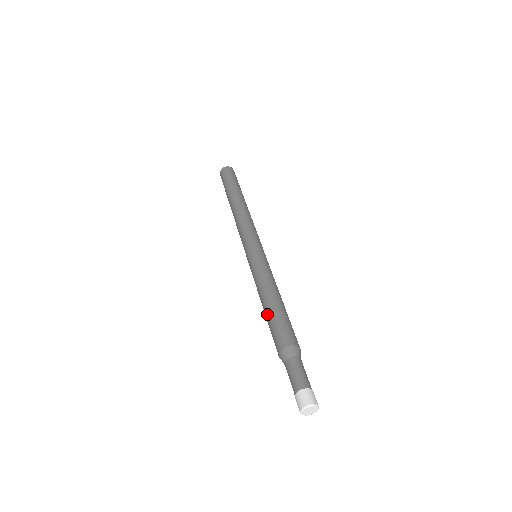
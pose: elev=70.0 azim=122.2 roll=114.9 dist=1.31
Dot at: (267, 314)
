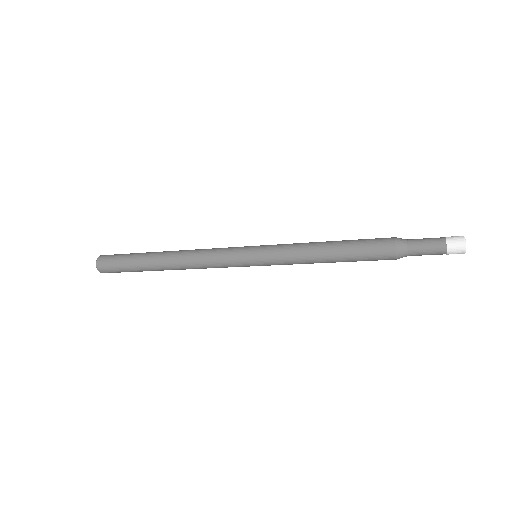
Dot at: (345, 254)
